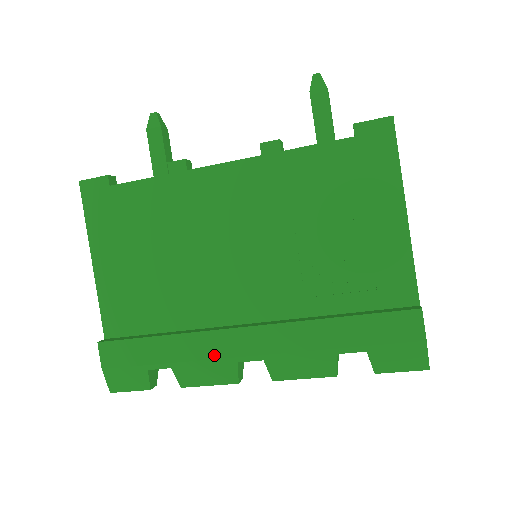
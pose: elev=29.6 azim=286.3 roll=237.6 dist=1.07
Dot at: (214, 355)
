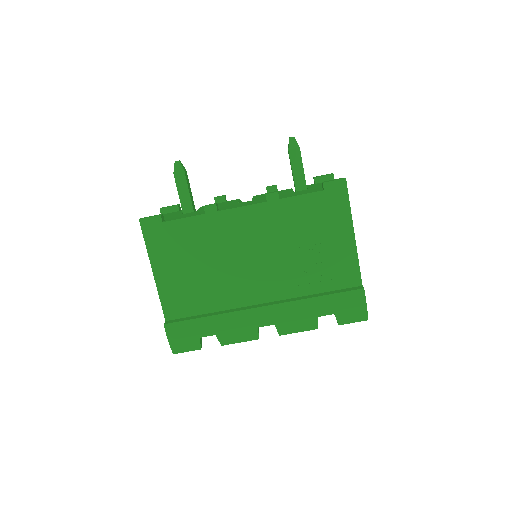
Dot at: (243, 325)
